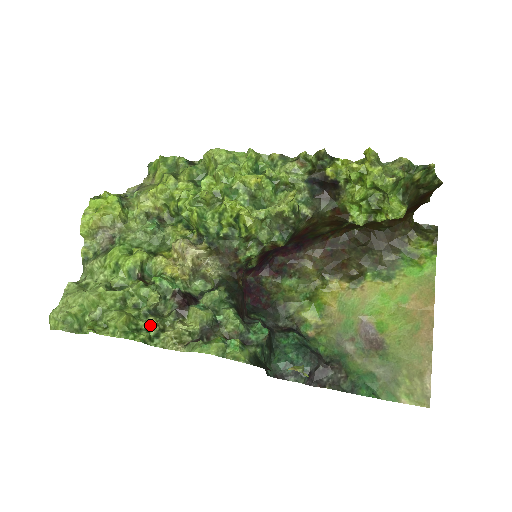
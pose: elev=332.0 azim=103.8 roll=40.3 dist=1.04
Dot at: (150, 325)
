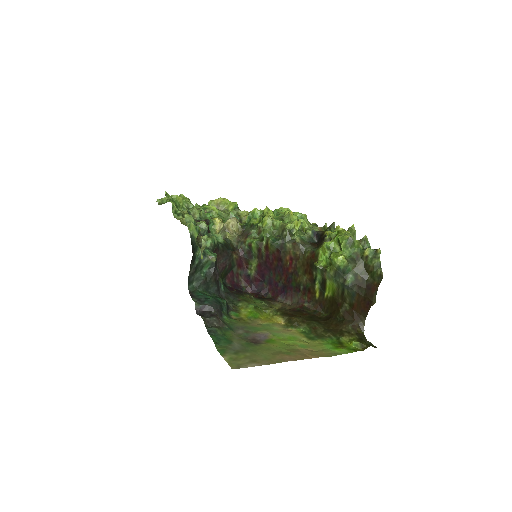
Dot at: (183, 212)
